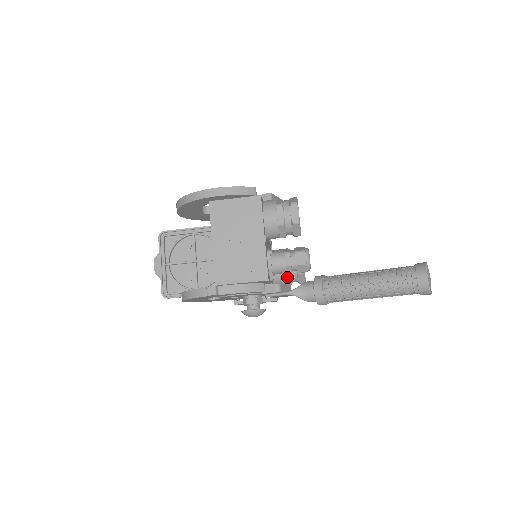
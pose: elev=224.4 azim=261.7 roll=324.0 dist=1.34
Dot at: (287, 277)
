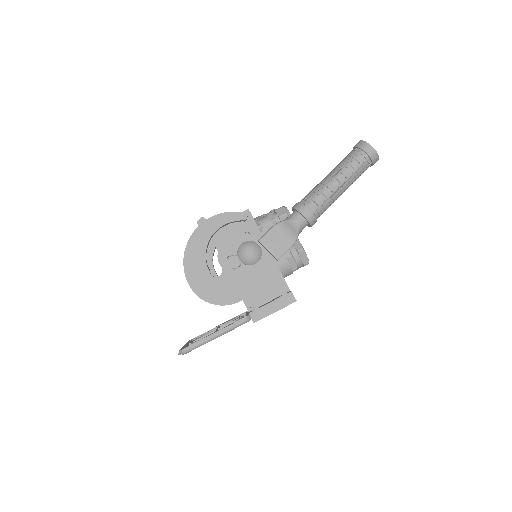
Dot at: occluded
